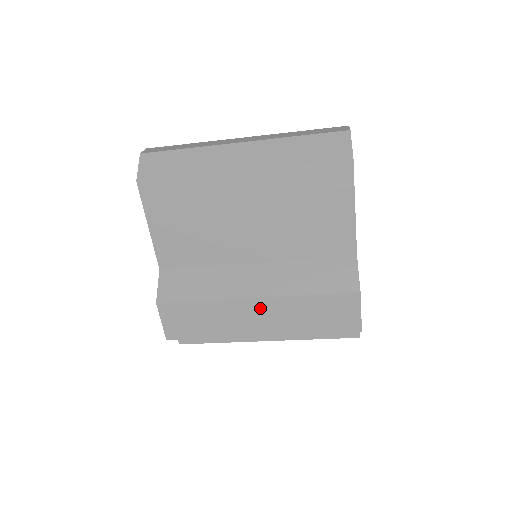
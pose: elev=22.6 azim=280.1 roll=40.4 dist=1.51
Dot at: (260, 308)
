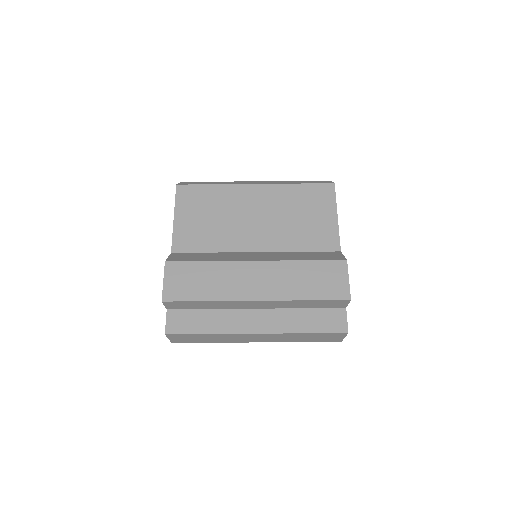
Dot at: (260, 271)
